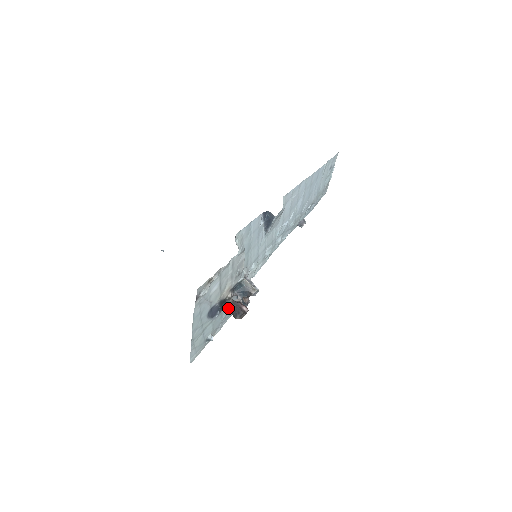
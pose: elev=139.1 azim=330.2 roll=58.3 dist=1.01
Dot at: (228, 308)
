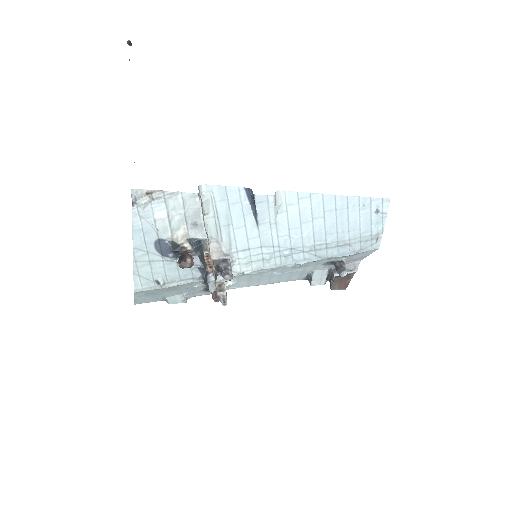
Dot at: occluded
